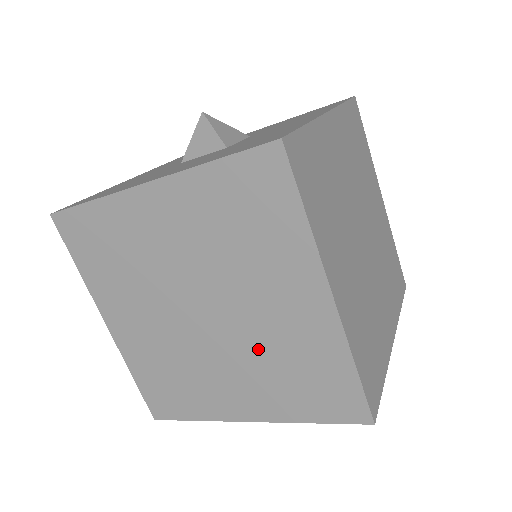
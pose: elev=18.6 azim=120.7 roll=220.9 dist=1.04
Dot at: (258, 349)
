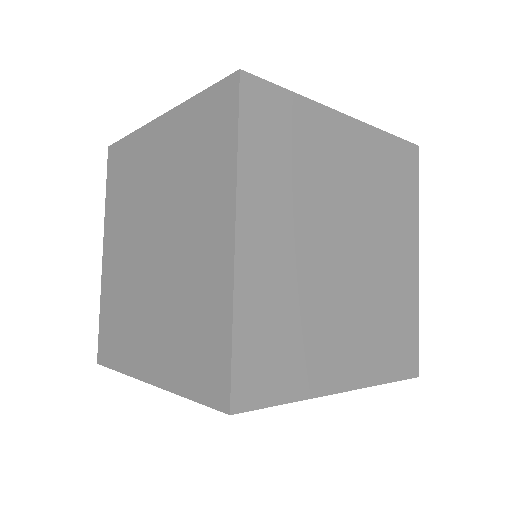
Dot at: (174, 293)
